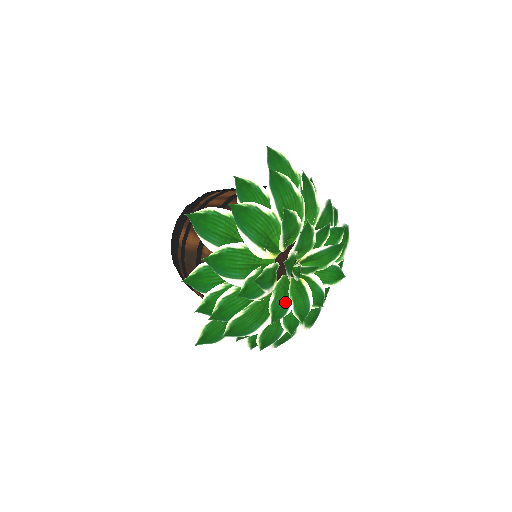
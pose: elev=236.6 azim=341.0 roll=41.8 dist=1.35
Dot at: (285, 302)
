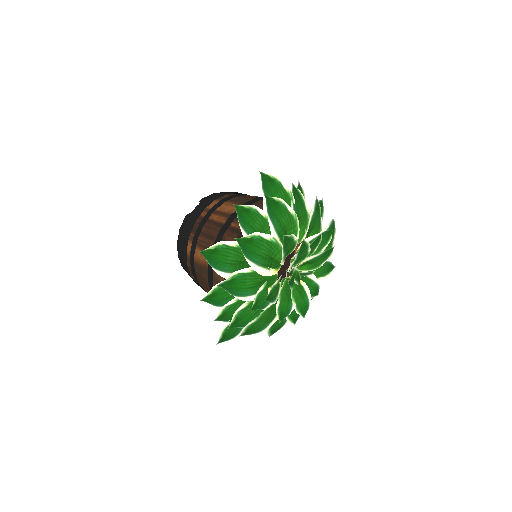
Dot at: (289, 303)
